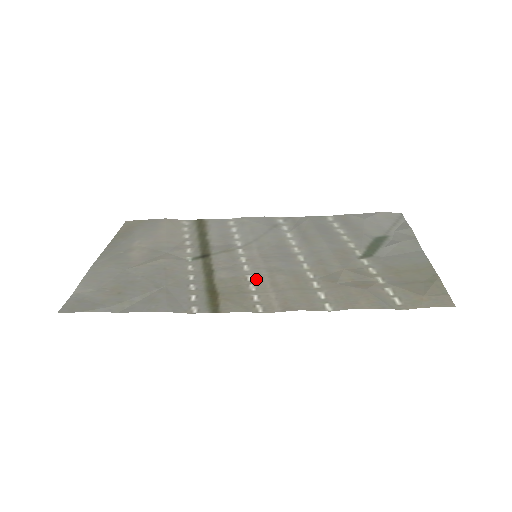
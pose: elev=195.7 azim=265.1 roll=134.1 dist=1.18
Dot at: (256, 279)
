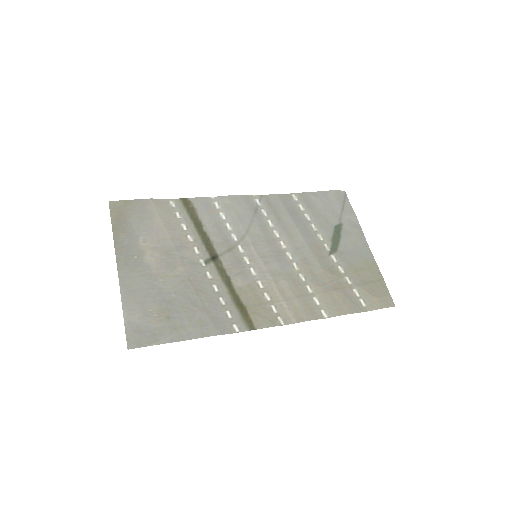
Dot at: (266, 286)
